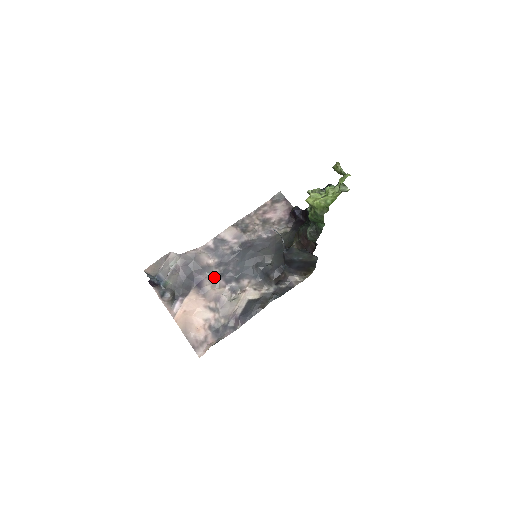
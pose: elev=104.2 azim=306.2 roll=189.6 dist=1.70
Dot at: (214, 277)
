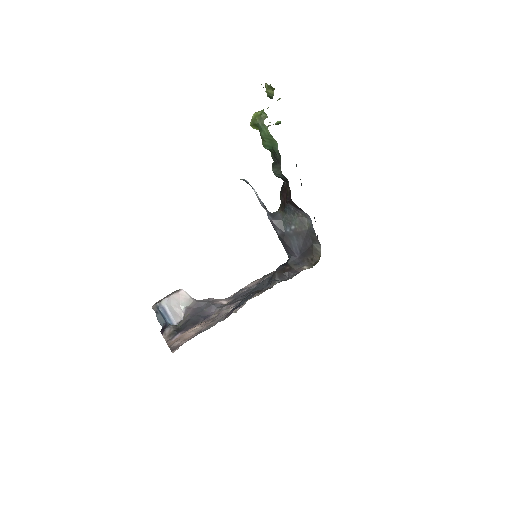
Dot at: (223, 307)
